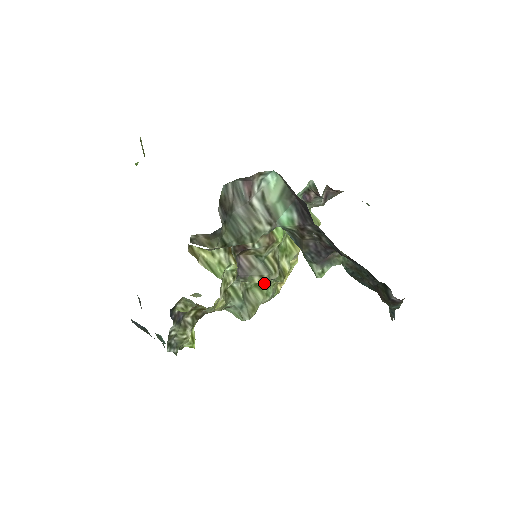
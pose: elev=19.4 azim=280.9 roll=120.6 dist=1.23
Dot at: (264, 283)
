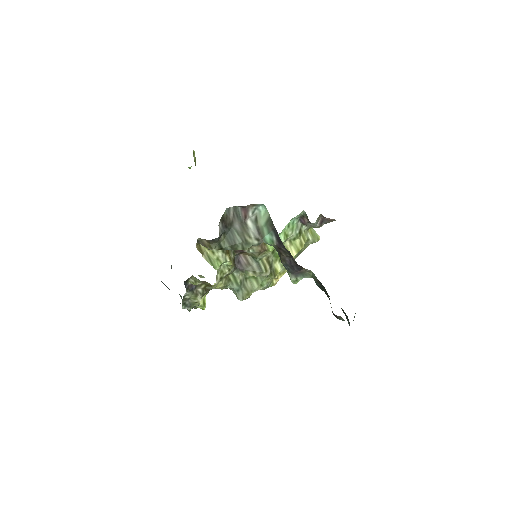
Dot at: (260, 276)
